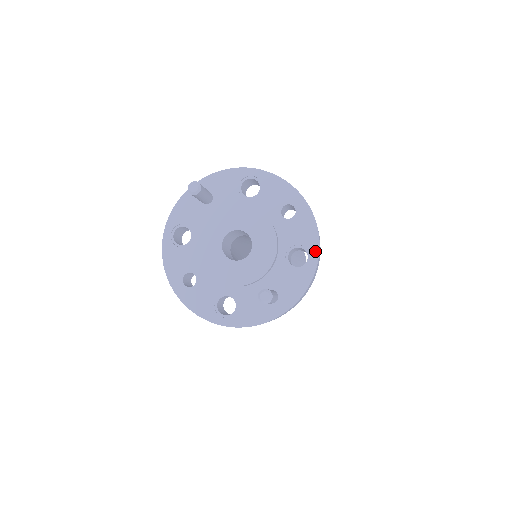
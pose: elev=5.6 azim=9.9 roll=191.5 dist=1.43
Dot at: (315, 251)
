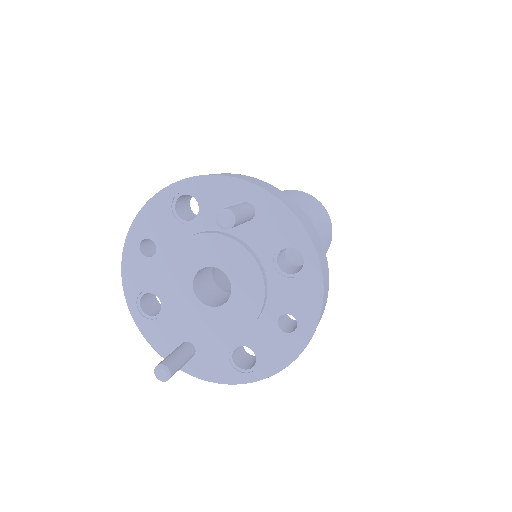
Dot at: (261, 374)
